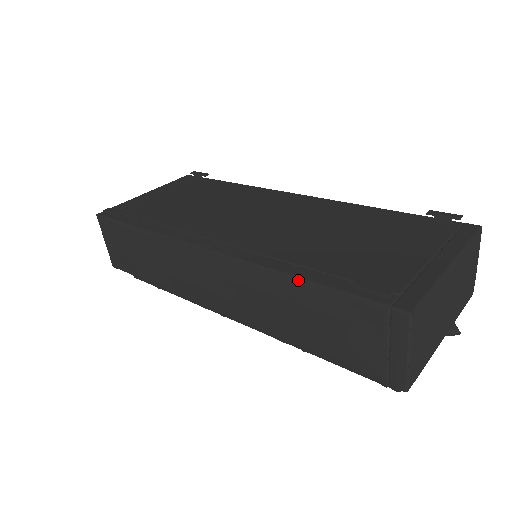
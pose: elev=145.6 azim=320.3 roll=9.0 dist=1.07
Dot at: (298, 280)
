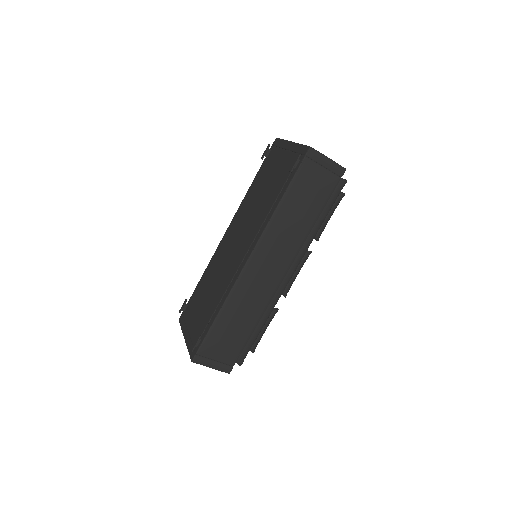
Dot at: (281, 202)
